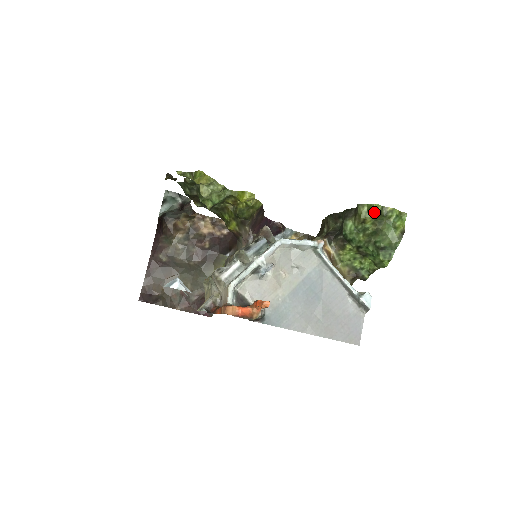
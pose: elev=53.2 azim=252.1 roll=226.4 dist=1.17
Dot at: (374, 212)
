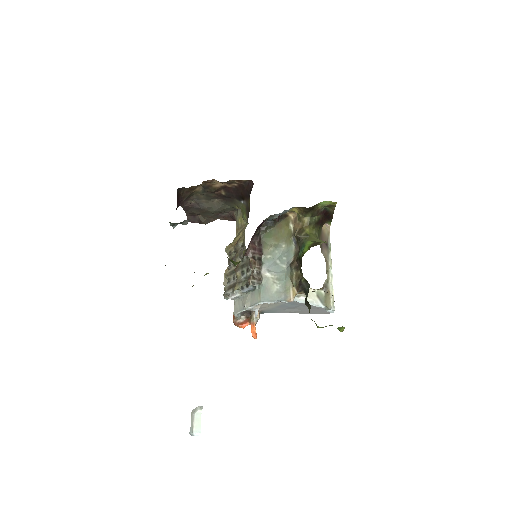
Dot at: (318, 327)
